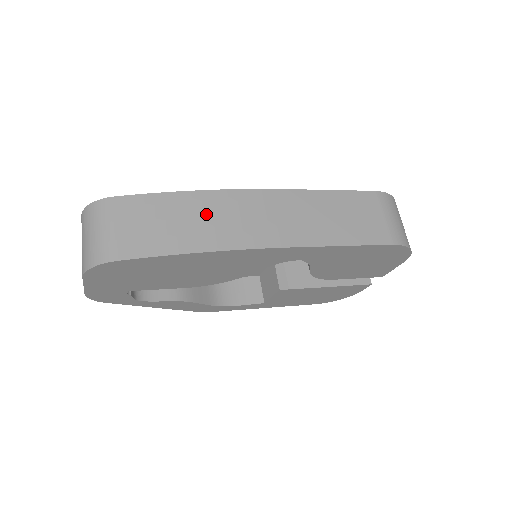
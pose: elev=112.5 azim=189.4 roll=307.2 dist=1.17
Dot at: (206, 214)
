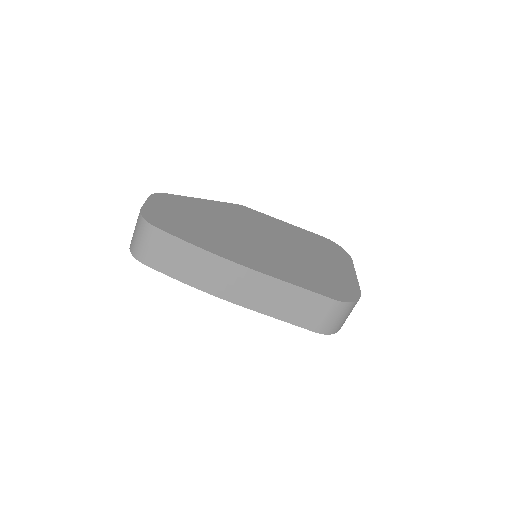
Dot at: (203, 267)
